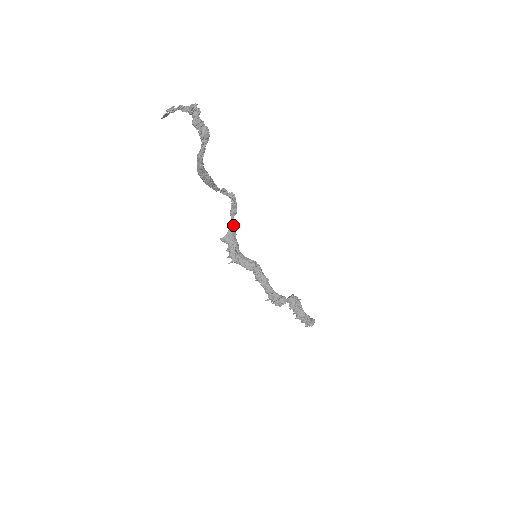
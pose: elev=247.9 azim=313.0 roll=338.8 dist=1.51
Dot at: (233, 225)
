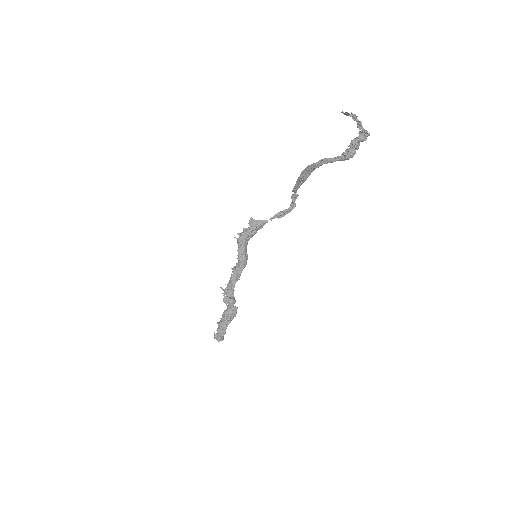
Dot at: occluded
